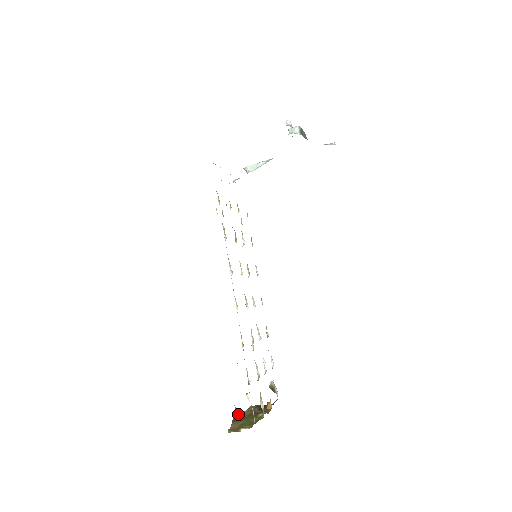
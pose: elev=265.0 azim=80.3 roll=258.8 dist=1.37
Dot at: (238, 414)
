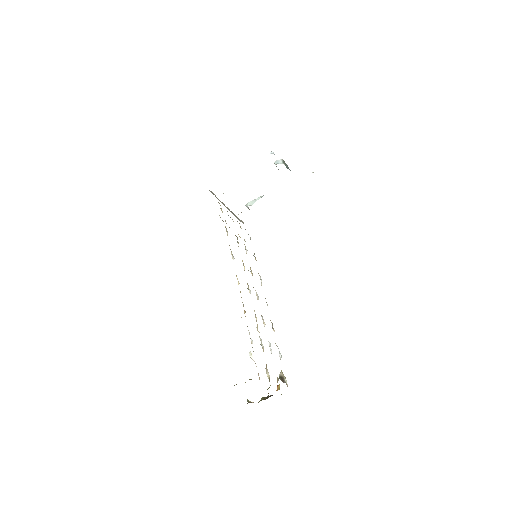
Dot at: occluded
